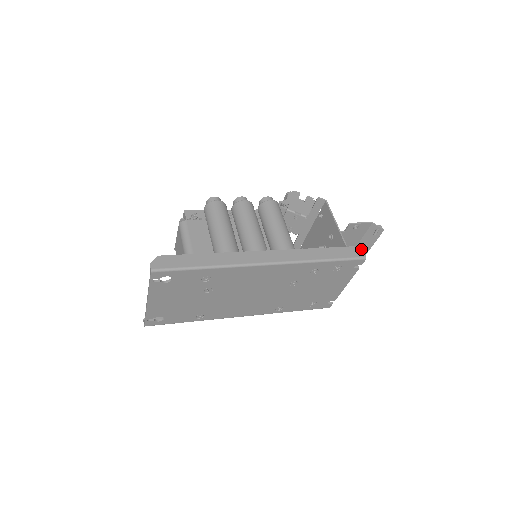
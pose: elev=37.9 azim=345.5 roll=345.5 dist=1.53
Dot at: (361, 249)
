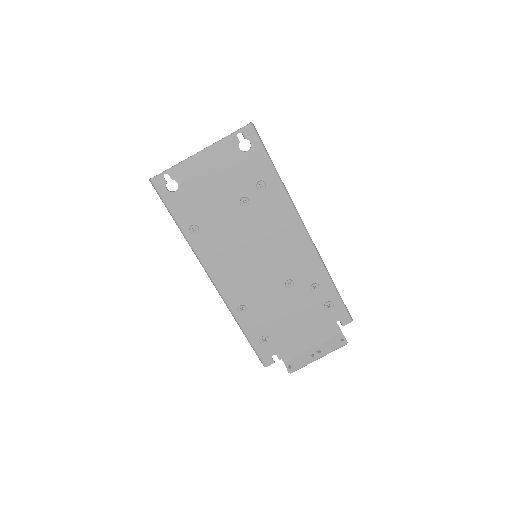
Dot at: occluded
